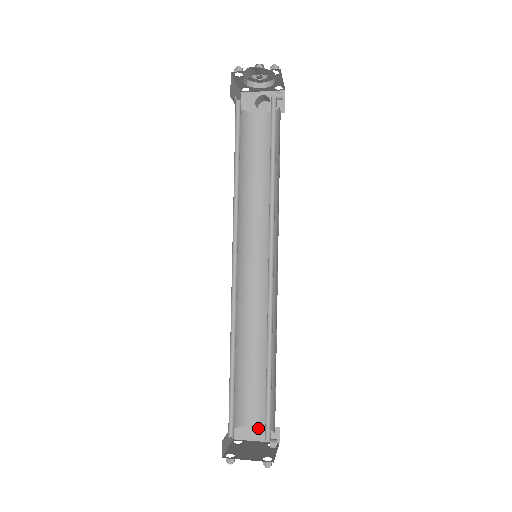
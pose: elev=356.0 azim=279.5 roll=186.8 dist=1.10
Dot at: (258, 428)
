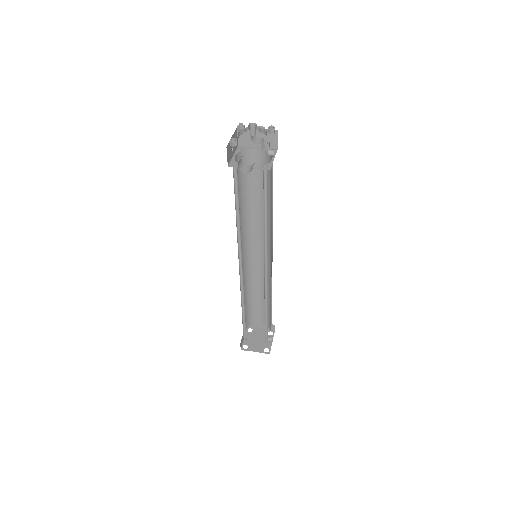
Dot at: (262, 324)
